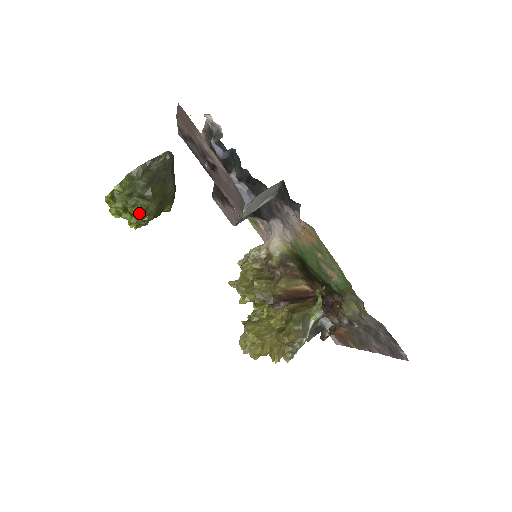
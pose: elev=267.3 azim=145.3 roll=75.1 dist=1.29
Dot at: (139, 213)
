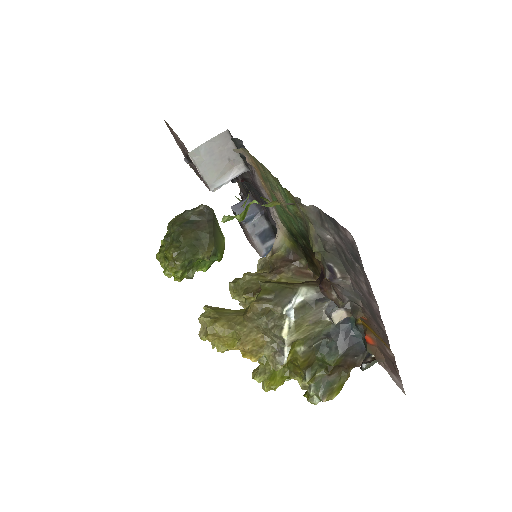
Dot at: (169, 251)
